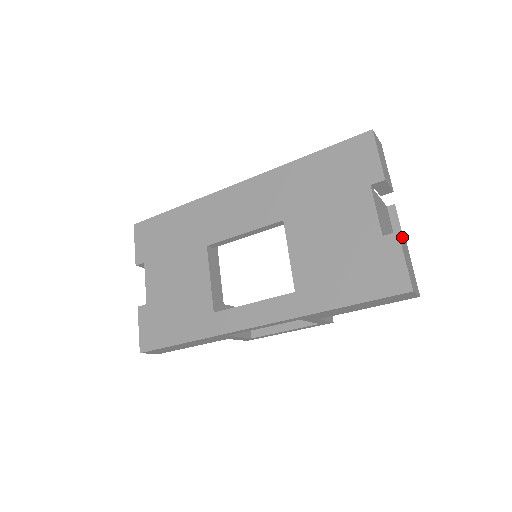
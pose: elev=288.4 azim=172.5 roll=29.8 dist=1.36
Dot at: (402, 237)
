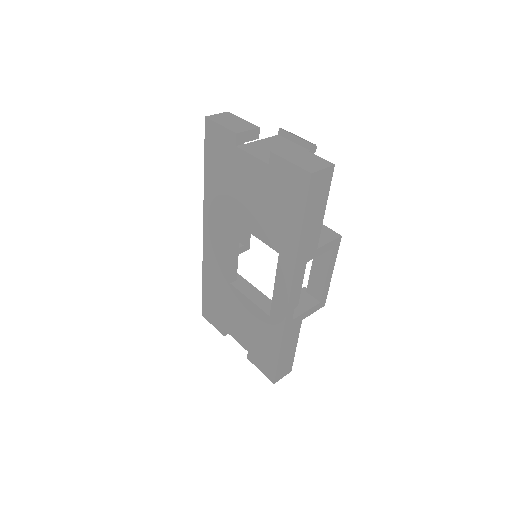
Dot at: (282, 149)
